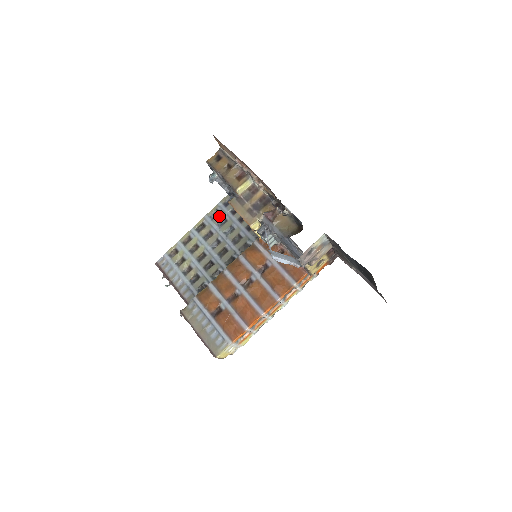
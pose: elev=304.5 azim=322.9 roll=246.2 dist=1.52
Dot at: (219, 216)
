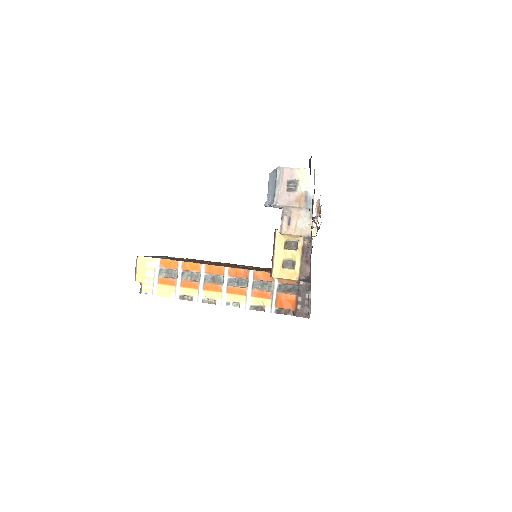
Dot at: occluded
